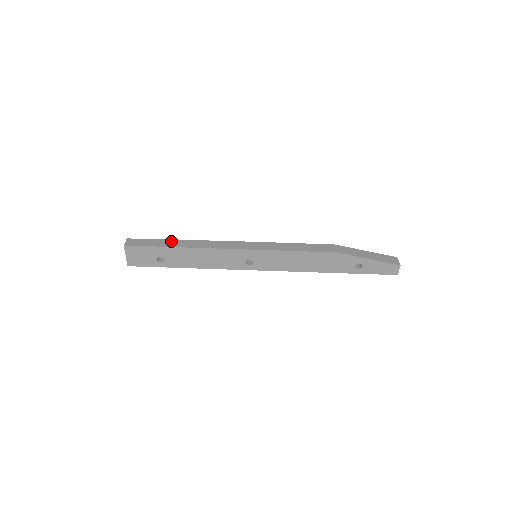
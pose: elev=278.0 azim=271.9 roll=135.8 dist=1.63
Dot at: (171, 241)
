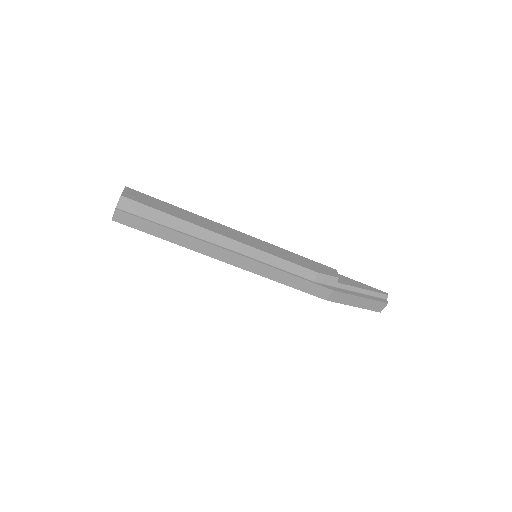
Dot at: (166, 231)
